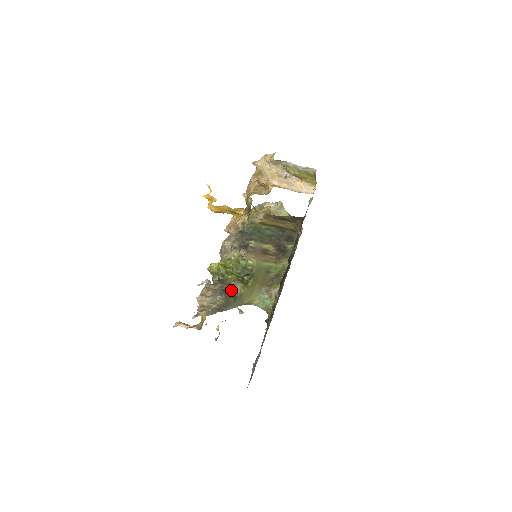
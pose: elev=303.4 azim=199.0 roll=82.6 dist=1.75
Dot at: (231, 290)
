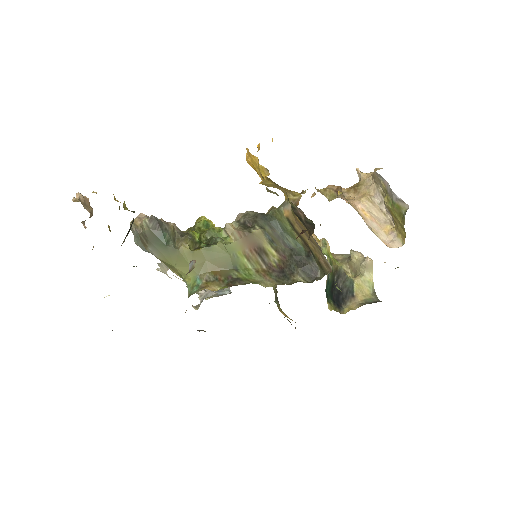
Dot at: (172, 235)
